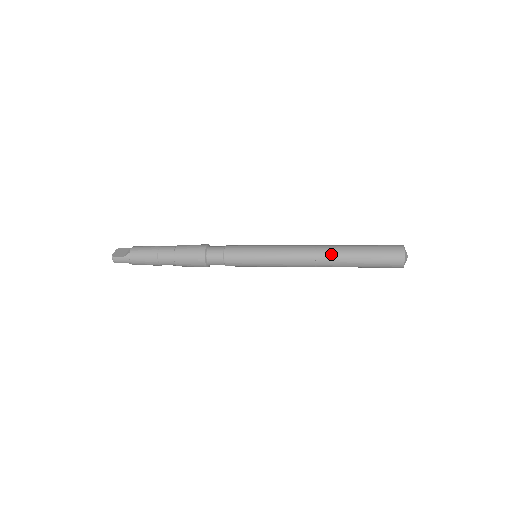
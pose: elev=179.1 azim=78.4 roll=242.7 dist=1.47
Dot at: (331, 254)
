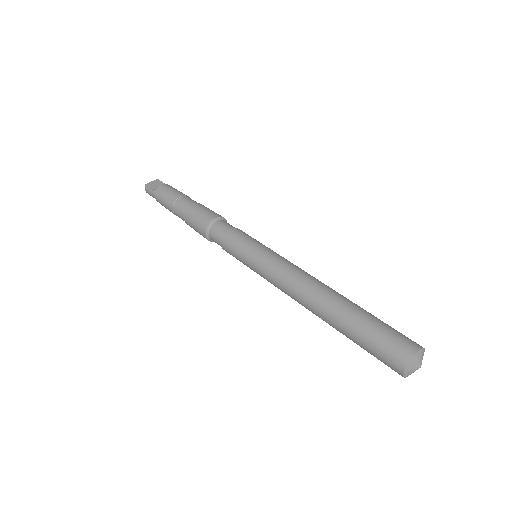
Dot at: (322, 303)
